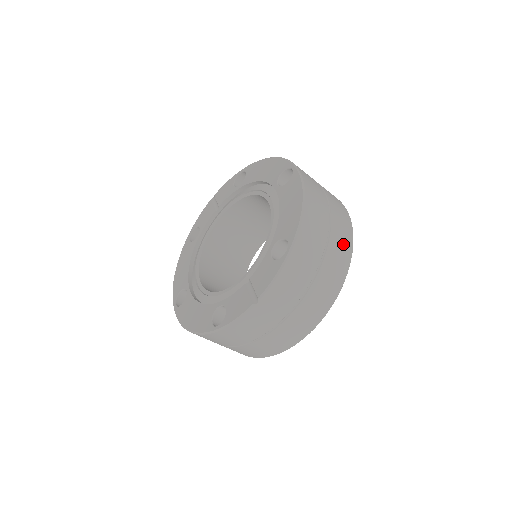
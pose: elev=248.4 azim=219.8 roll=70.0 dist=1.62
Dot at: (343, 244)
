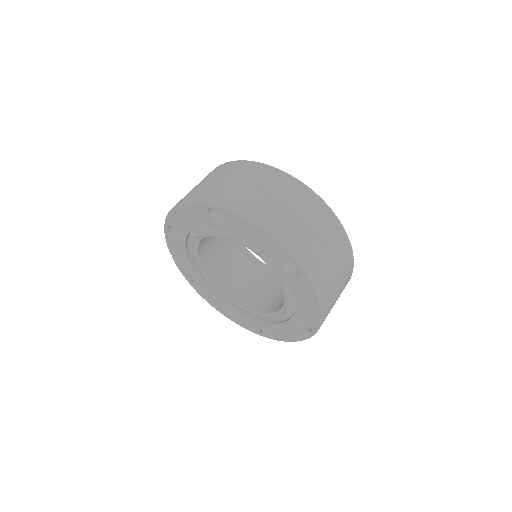
Dot at: (306, 200)
